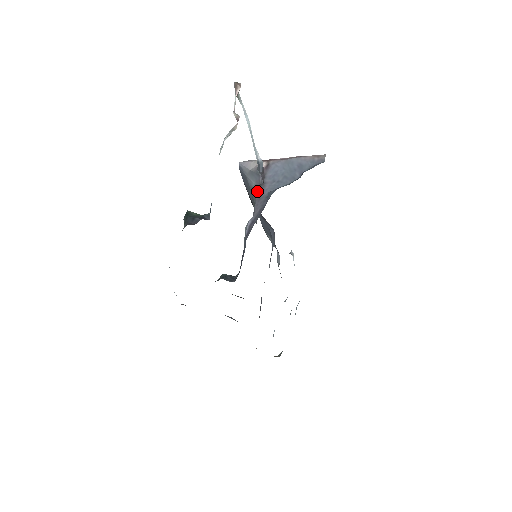
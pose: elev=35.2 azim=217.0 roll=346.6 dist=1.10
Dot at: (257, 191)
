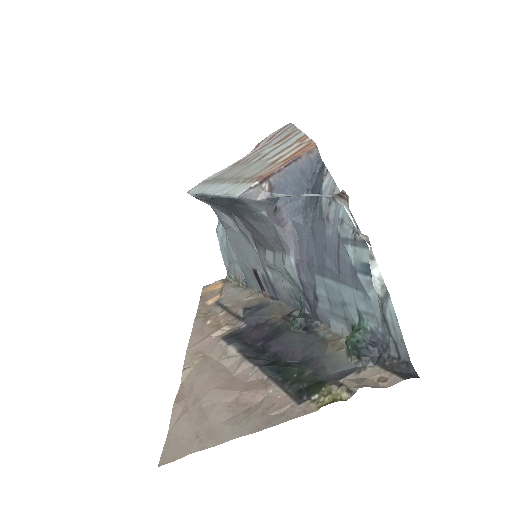
Dot at: (273, 219)
